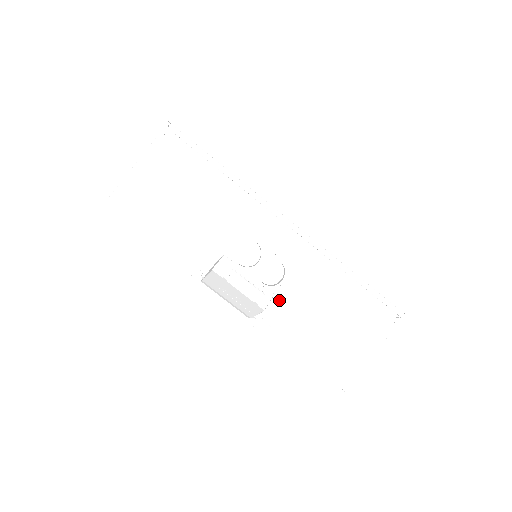
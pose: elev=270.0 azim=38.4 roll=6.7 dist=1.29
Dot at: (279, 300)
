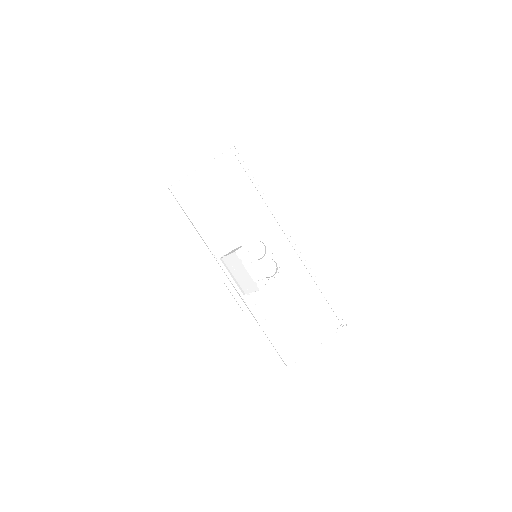
Dot at: (267, 289)
